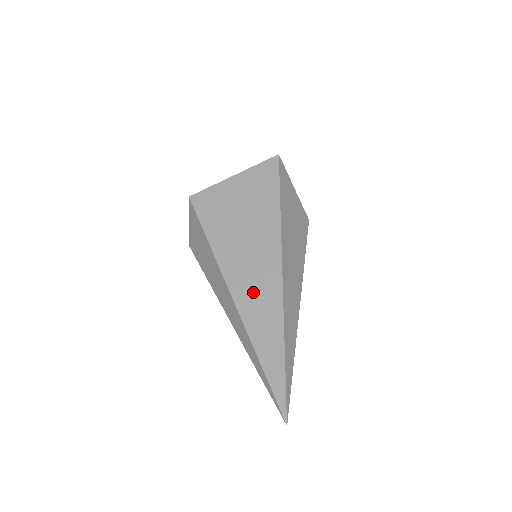
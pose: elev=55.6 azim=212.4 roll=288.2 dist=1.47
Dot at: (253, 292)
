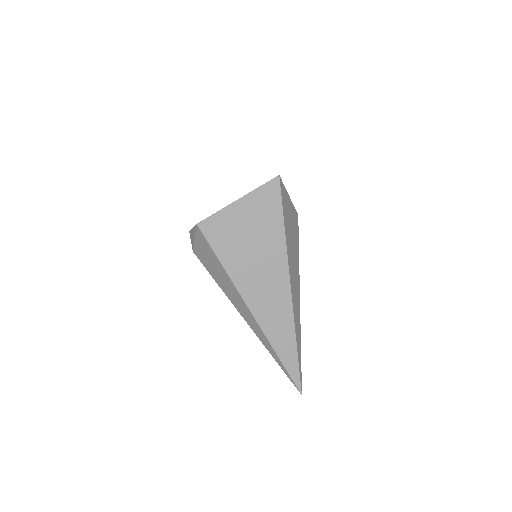
Dot at: (269, 308)
